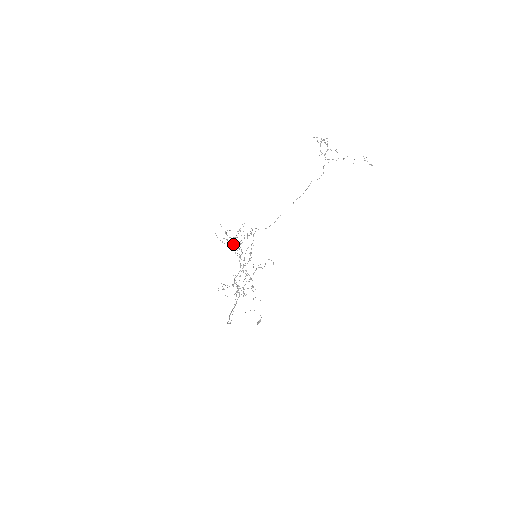
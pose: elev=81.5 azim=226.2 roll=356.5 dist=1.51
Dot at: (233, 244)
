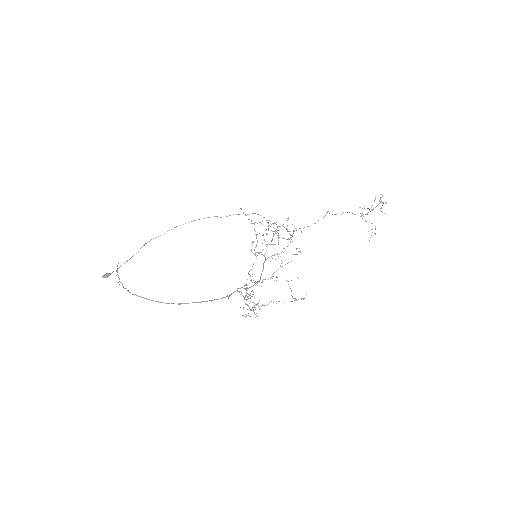
Dot at: occluded
